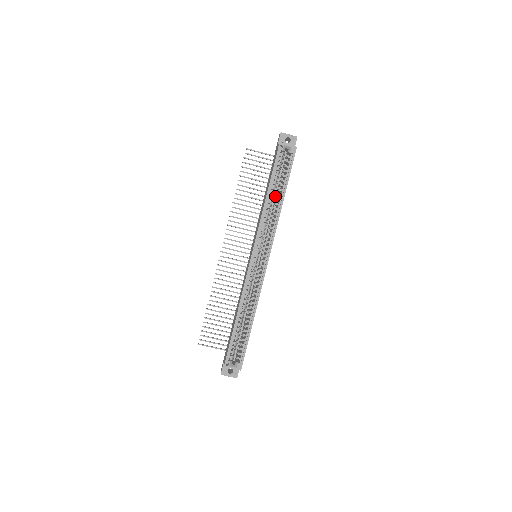
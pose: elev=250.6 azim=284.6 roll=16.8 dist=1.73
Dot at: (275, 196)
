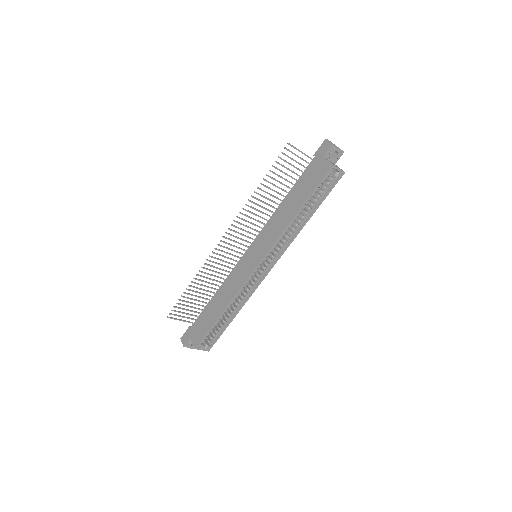
Dot at: occluded
